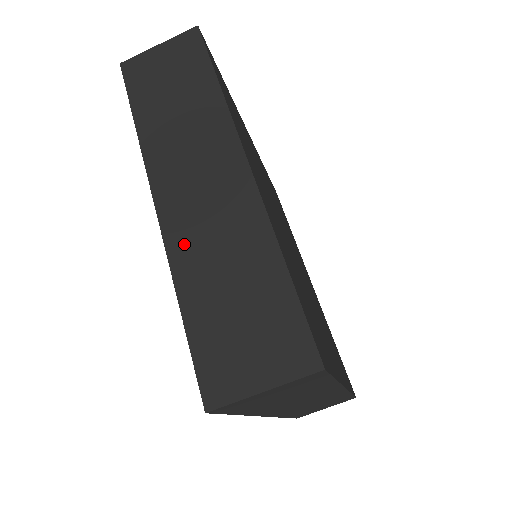
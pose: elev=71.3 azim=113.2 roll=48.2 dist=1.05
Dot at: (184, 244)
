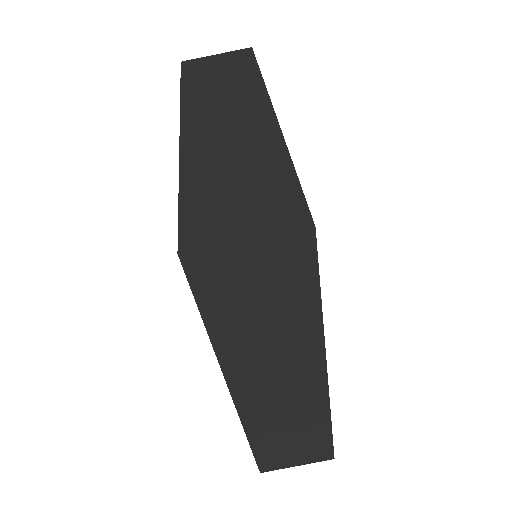
Dot at: (198, 148)
